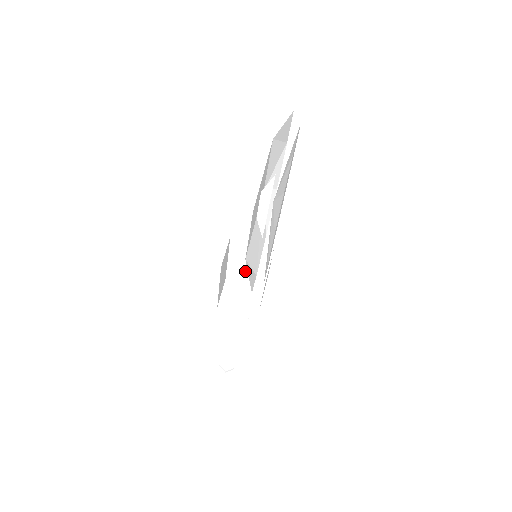
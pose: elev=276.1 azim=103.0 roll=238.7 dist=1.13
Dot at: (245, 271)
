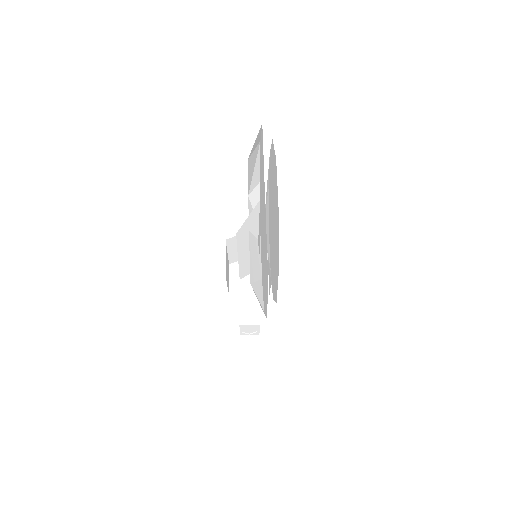
Dot at: (247, 263)
